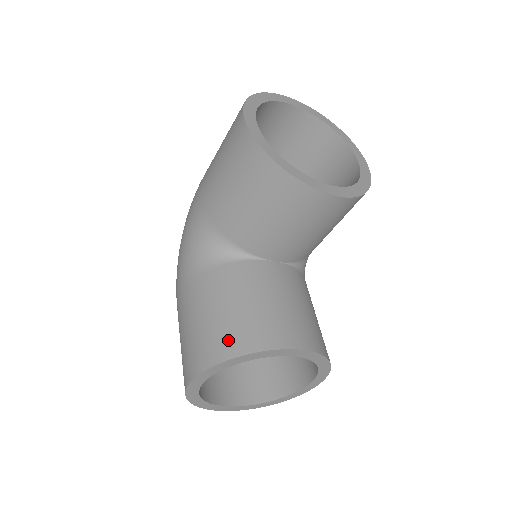
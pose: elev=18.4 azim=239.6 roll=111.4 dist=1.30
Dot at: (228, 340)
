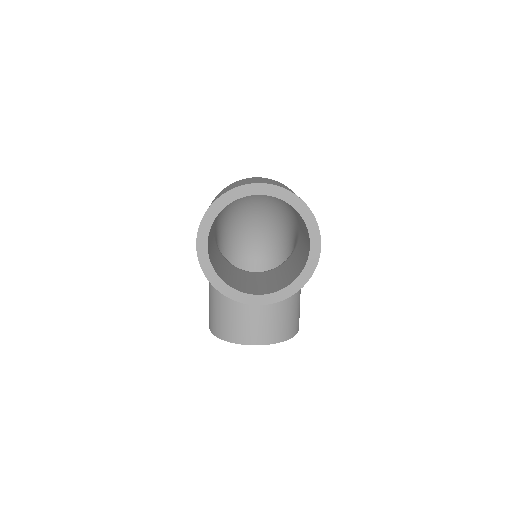
Dot at: (218, 327)
